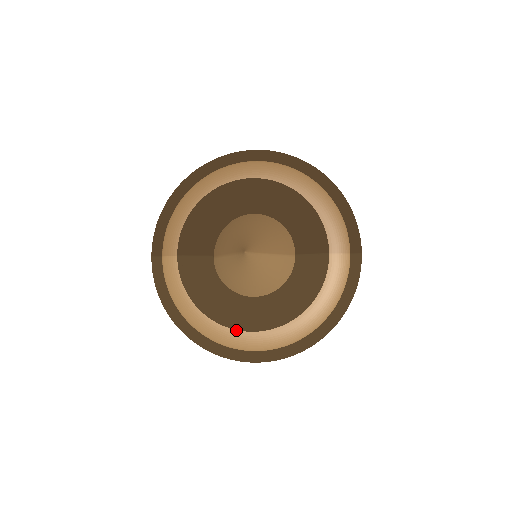
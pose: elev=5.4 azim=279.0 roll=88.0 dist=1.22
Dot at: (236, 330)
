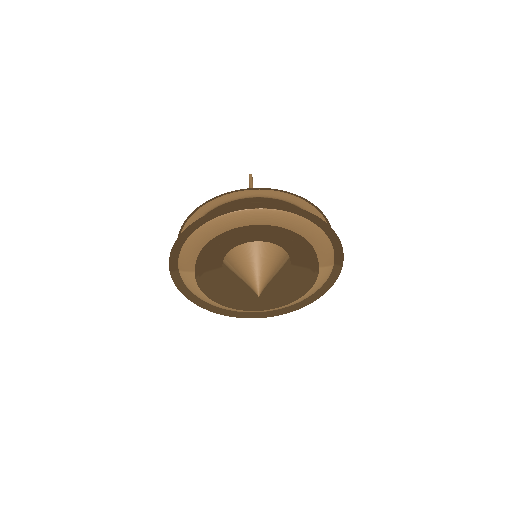
Dot at: occluded
